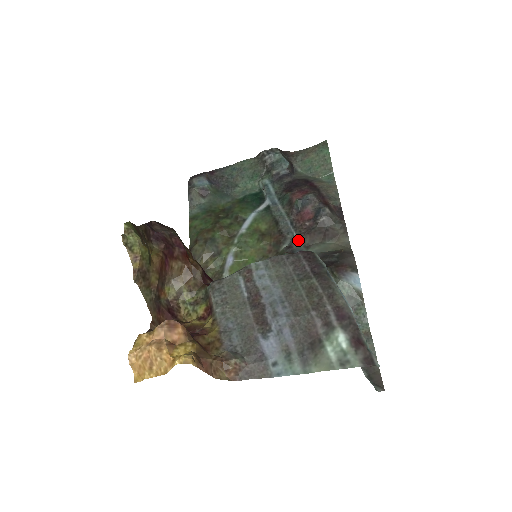
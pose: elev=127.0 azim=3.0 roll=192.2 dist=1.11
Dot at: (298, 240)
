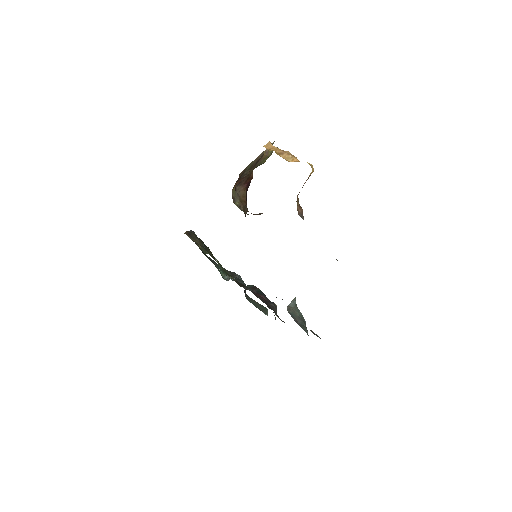
Dot at: occluded
